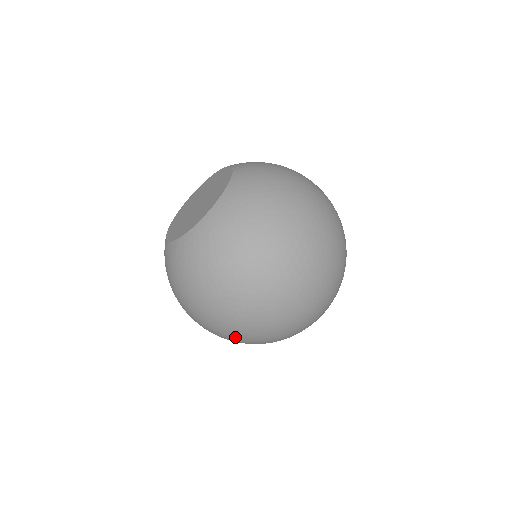
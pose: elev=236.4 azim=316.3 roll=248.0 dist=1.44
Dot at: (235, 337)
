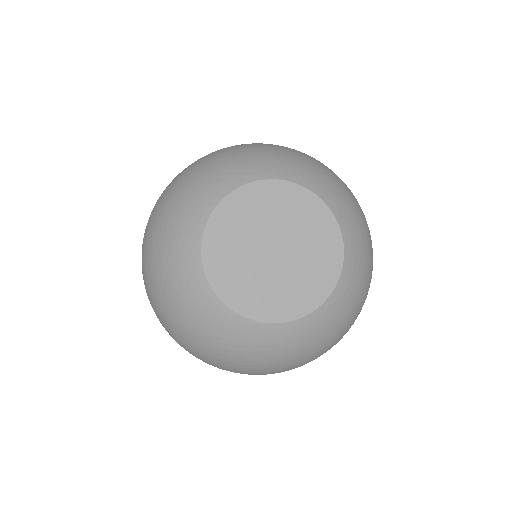
Dot at: occluded
